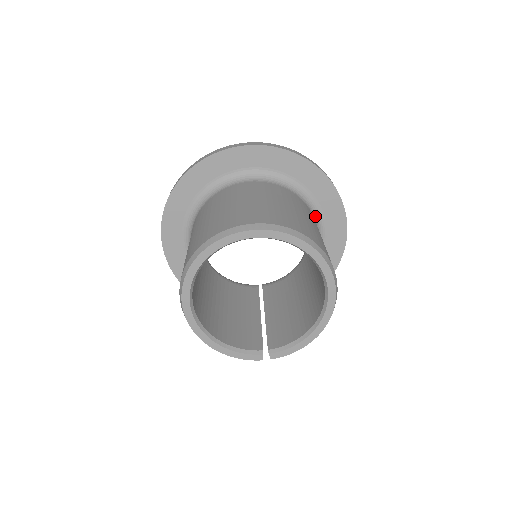
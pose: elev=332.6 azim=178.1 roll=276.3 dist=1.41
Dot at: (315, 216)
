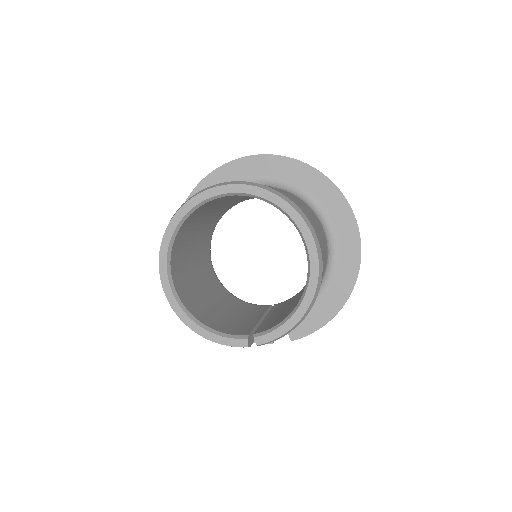
Dot at: (322, 221)
